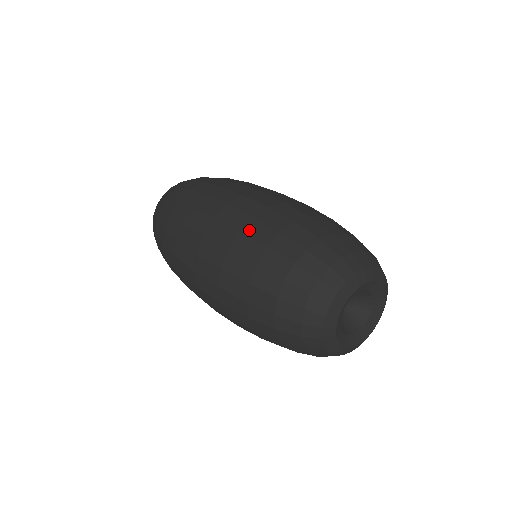
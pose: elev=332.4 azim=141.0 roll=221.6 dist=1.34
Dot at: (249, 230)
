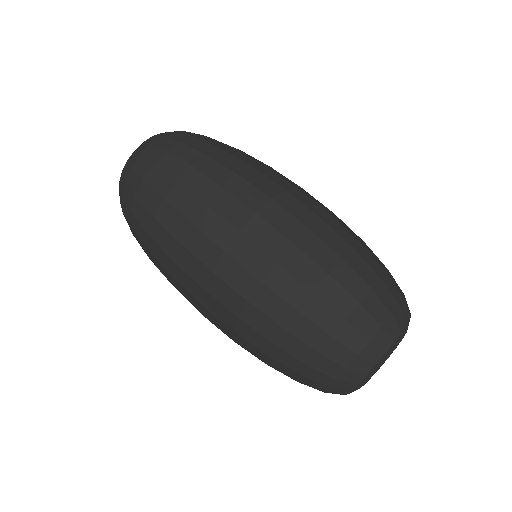
Dot at: (320, 231)
